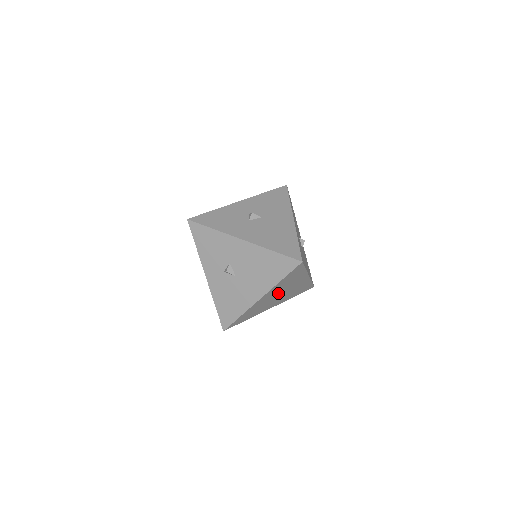
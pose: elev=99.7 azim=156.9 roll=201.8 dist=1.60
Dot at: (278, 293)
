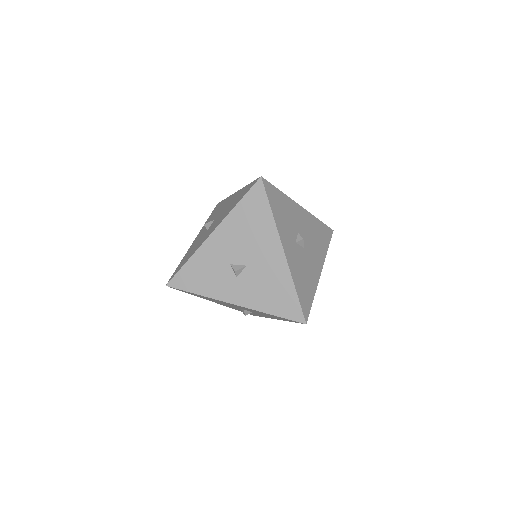
Dot at: (296, 240)
